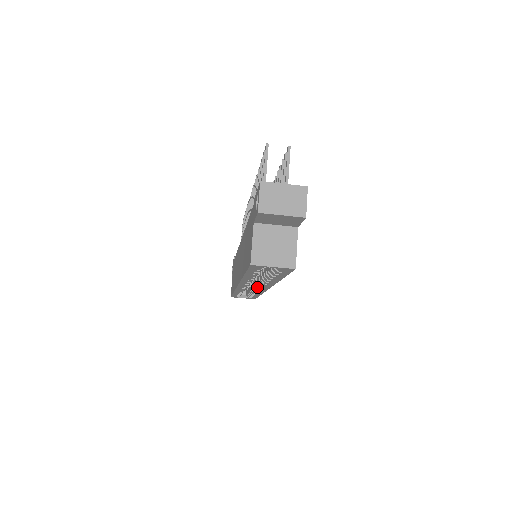
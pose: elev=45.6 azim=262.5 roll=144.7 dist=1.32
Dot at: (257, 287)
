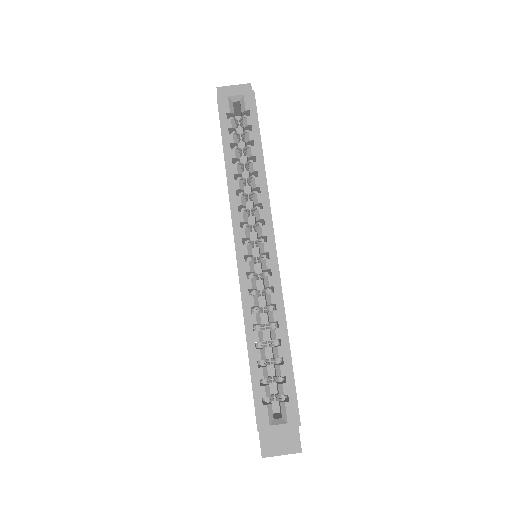
Dot at: (263, 262)
